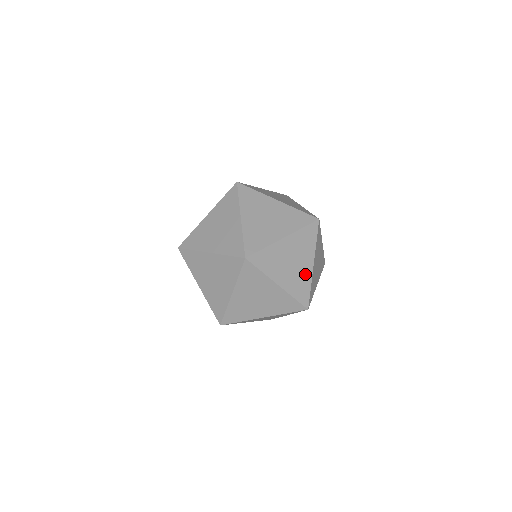
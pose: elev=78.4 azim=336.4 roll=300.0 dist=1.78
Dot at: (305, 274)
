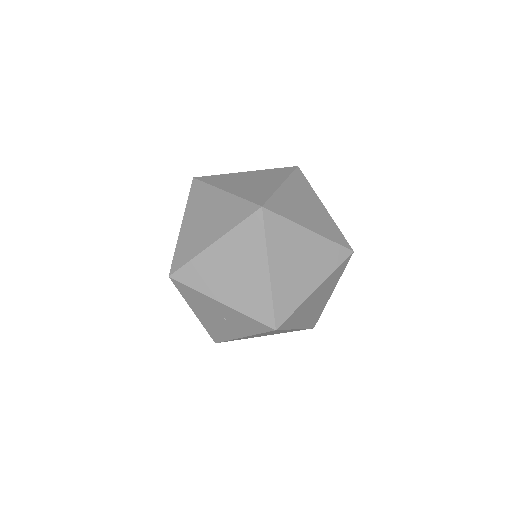
Dot at: (325, 217)
